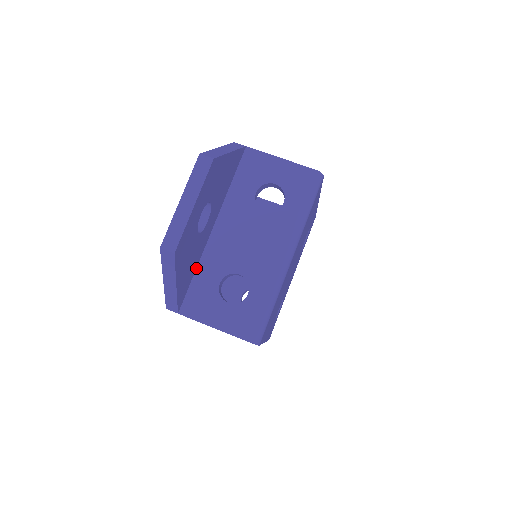
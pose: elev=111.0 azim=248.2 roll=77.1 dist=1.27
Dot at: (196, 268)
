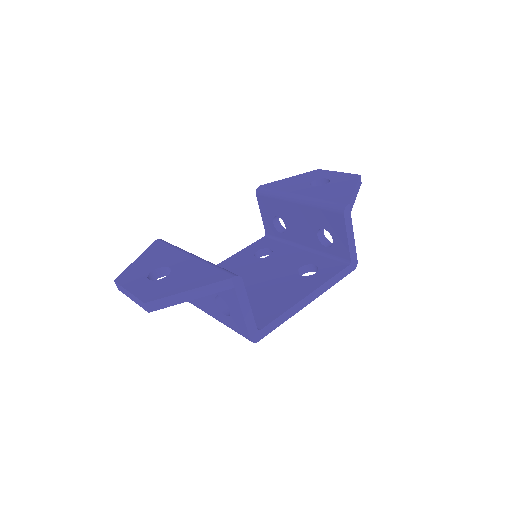
Dot at: occluded
